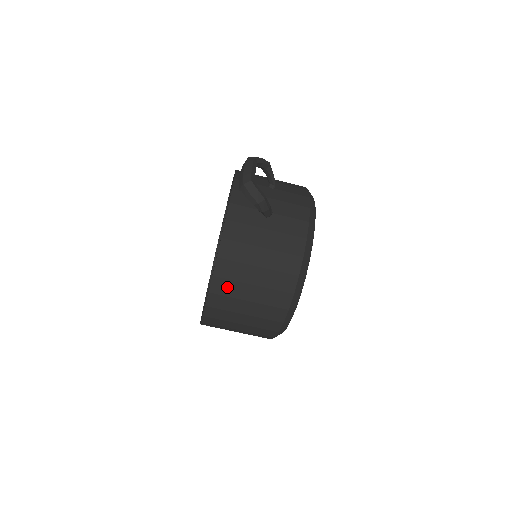
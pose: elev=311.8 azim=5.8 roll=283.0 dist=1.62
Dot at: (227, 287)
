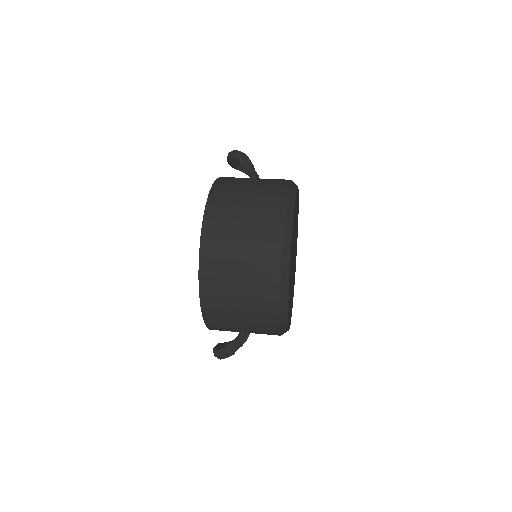
Dot at: (220, 213)
